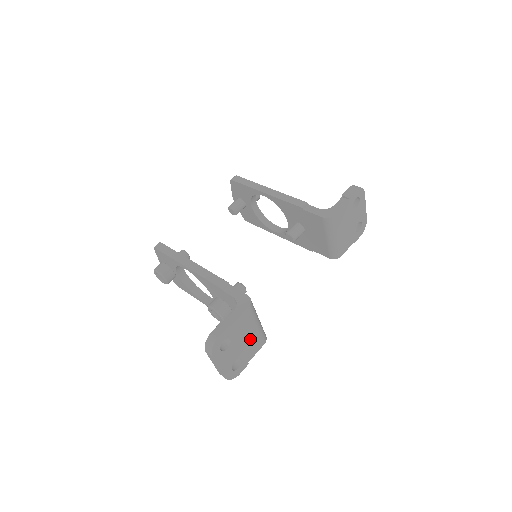
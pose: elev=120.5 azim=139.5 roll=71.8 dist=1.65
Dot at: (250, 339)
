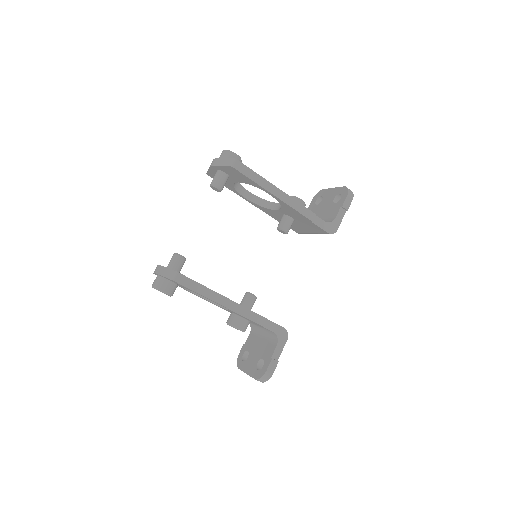
Dot at: occluded
